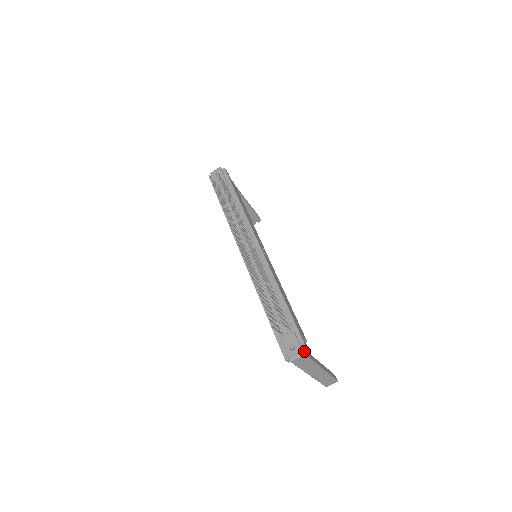
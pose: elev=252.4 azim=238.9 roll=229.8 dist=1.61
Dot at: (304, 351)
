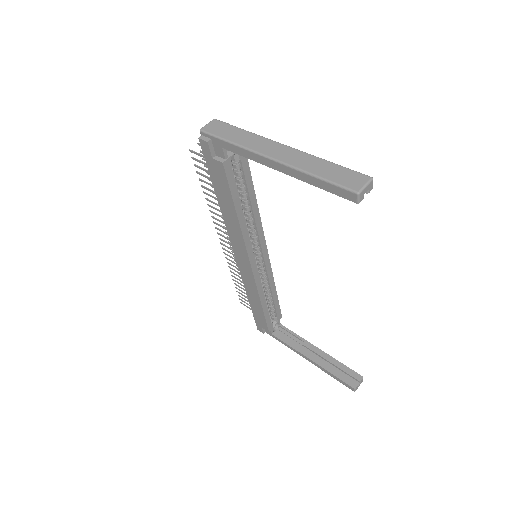
Dot at: occluded
